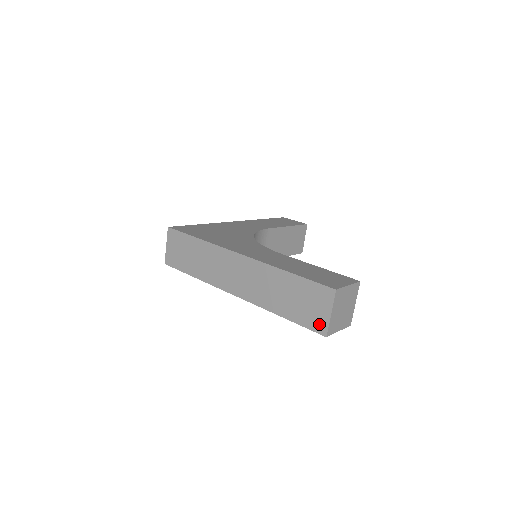
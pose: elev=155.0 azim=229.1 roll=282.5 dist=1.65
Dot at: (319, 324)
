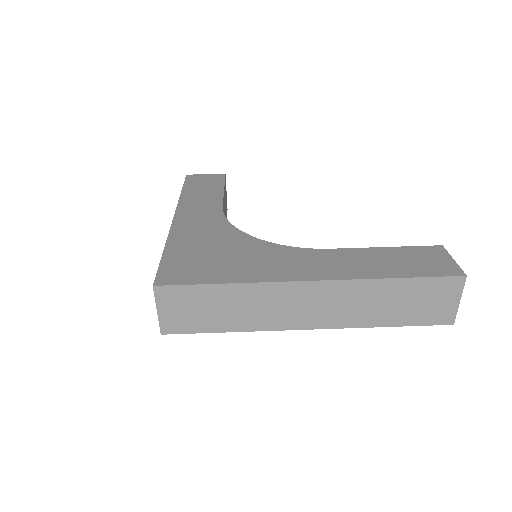
Dot at: (444, 316)
